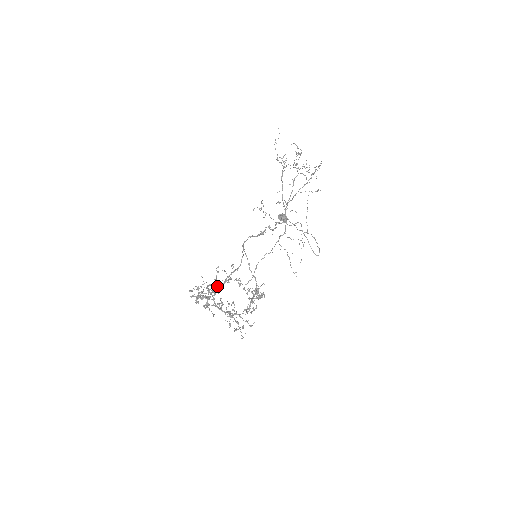
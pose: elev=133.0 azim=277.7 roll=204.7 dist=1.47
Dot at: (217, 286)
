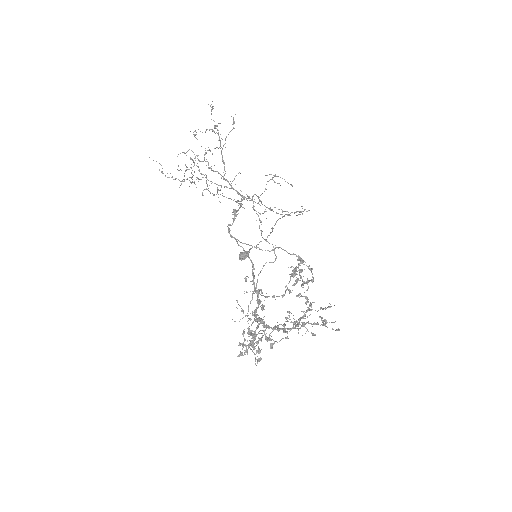
Dot at: (256, 308)
